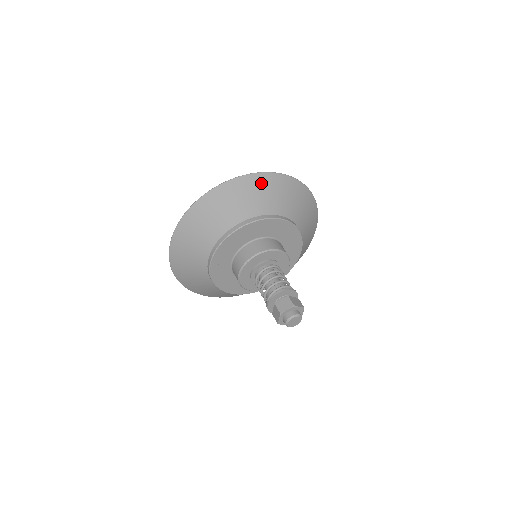
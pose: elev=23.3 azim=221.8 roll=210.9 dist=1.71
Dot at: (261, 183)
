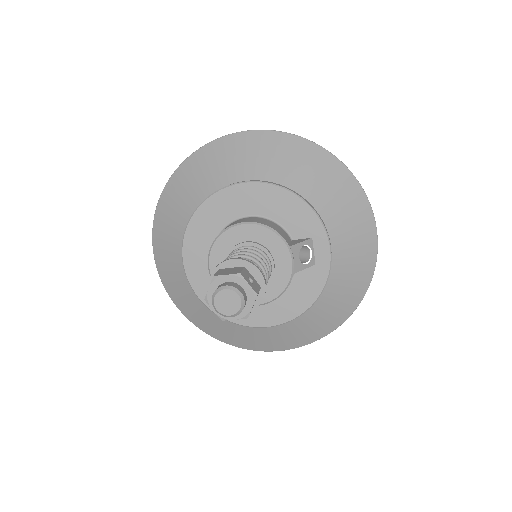
Dot at: (195, 165)
